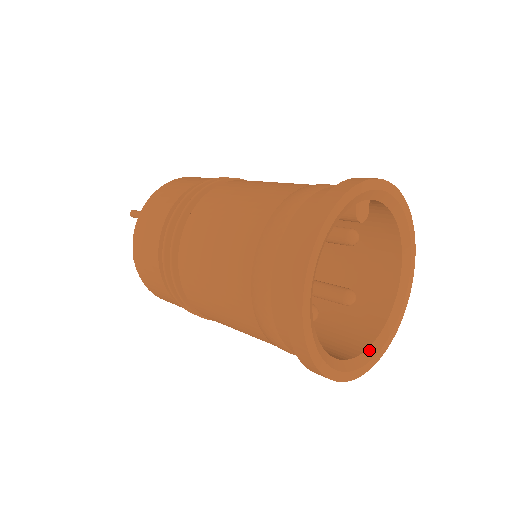
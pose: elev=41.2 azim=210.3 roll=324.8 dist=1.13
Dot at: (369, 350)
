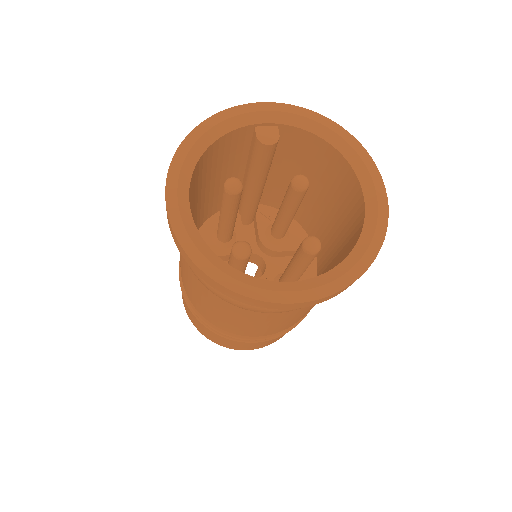
Dot at: (315, 279)
